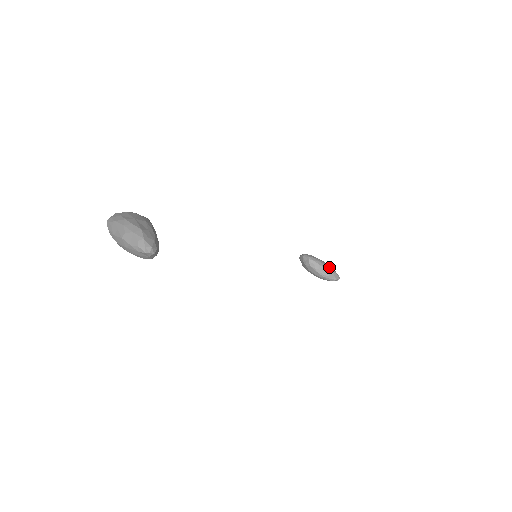
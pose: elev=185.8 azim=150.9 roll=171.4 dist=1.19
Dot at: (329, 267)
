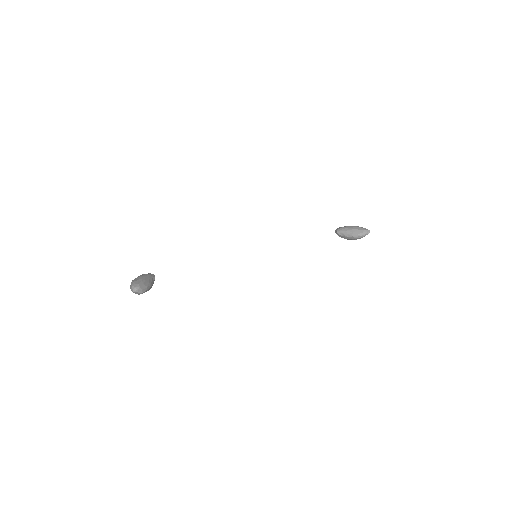
Dot at: (356, 228)
